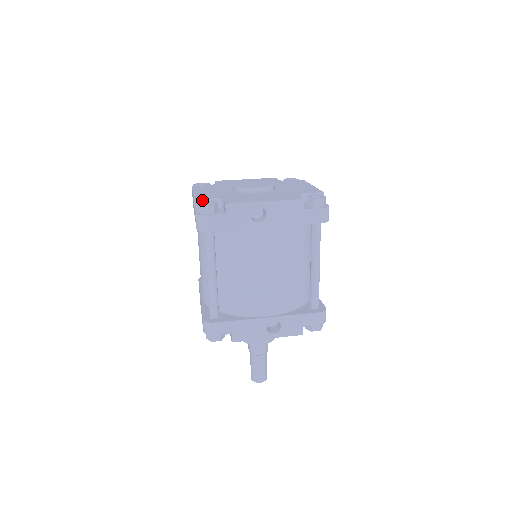
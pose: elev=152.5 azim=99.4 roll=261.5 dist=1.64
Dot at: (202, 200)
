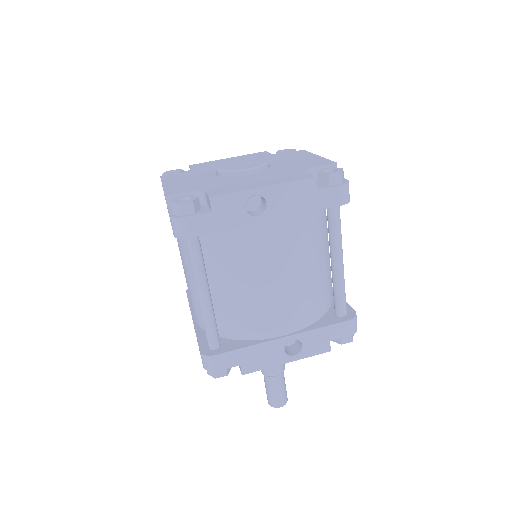
Dot at: (176, 195)
